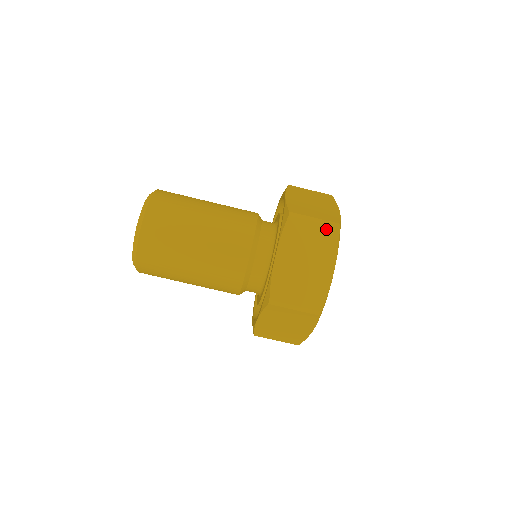
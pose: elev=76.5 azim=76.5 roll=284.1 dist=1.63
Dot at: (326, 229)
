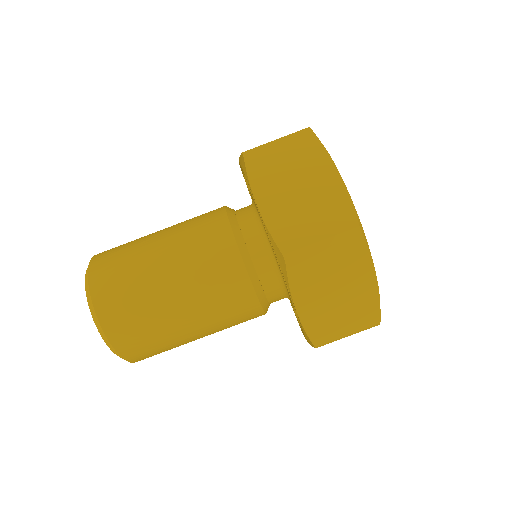
Dot at: (344, 246)
